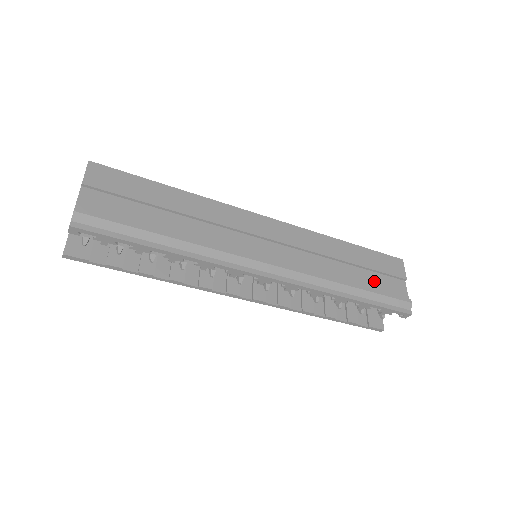
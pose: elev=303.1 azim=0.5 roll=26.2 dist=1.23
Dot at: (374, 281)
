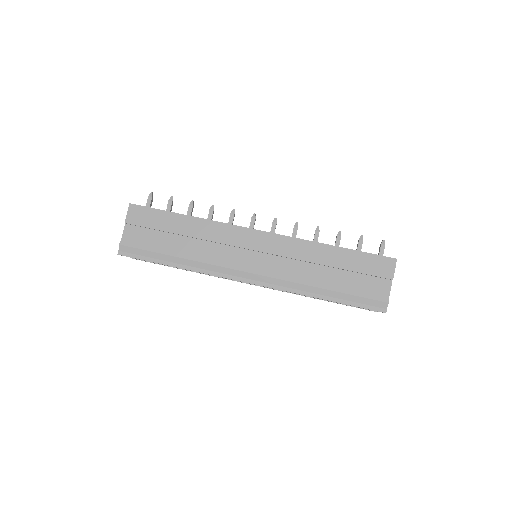
Dot at: (354, 282)
